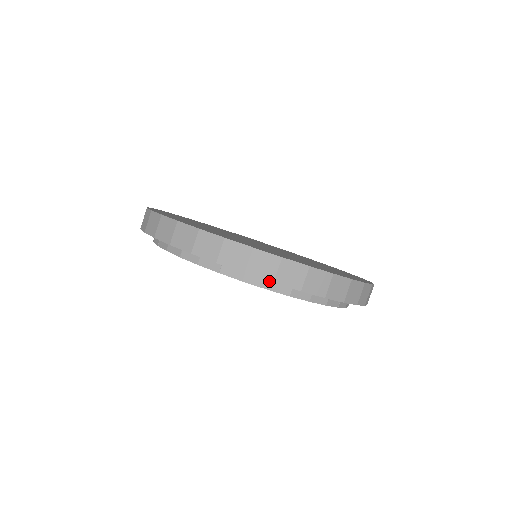
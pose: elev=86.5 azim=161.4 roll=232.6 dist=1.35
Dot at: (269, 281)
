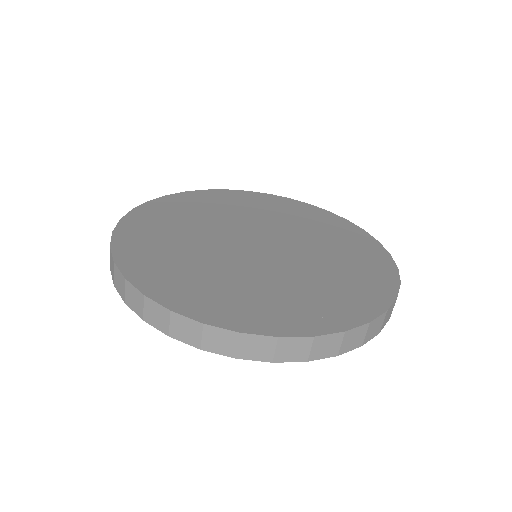
Dot at: (140, 317)
